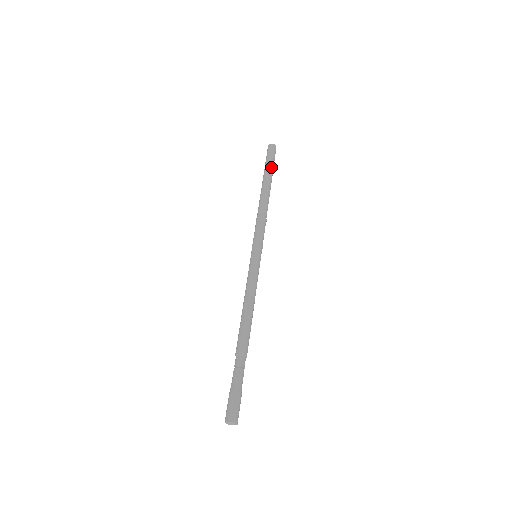
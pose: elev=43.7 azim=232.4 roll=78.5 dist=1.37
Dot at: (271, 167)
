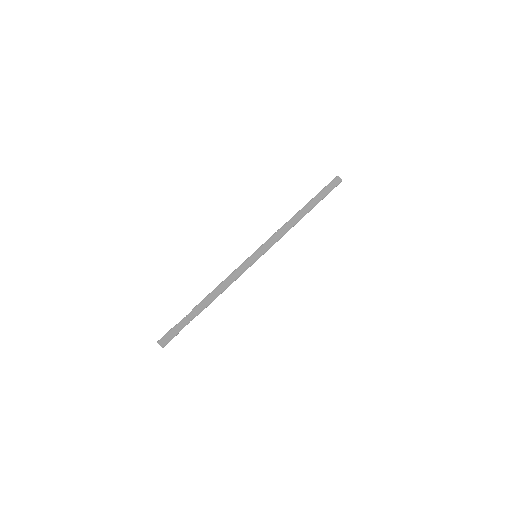
Dot at: (322, 198)
